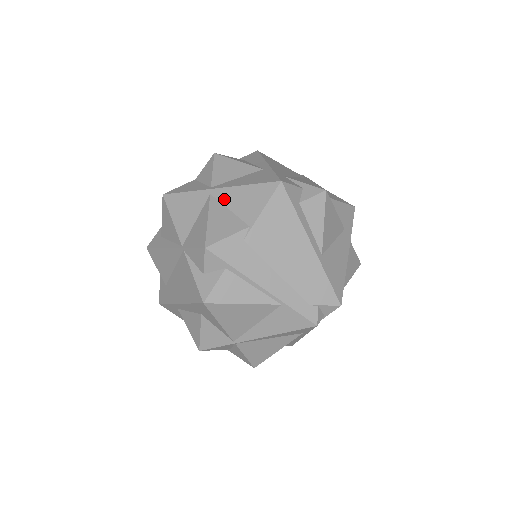
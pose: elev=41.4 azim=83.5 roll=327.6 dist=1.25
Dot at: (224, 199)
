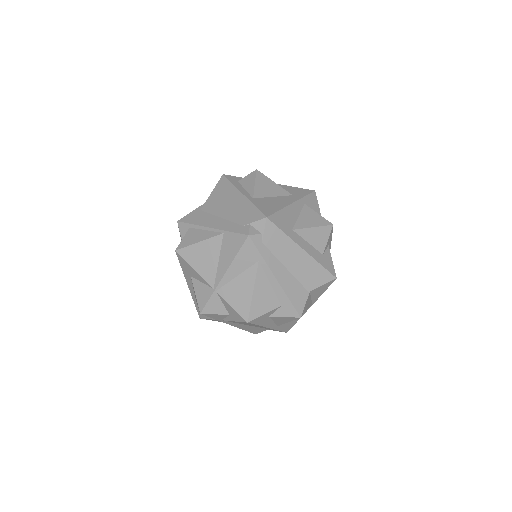
Dot at: occluded
